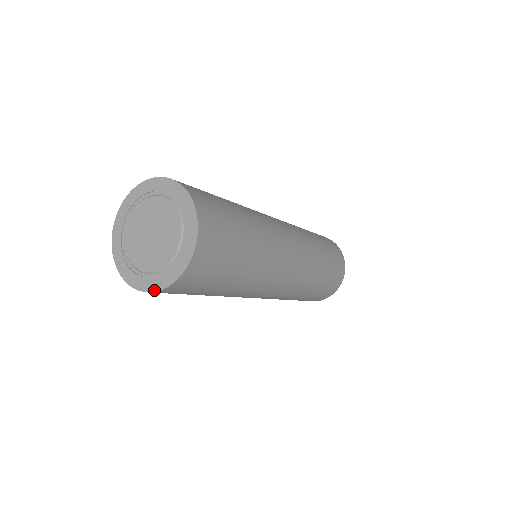
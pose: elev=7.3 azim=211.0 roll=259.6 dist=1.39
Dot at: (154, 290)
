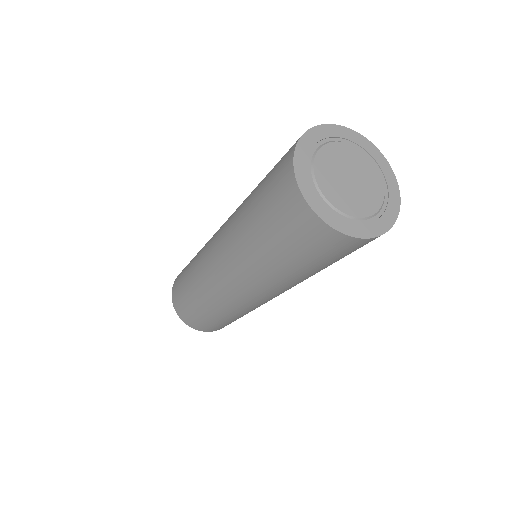
Dot at: (316, 211)
